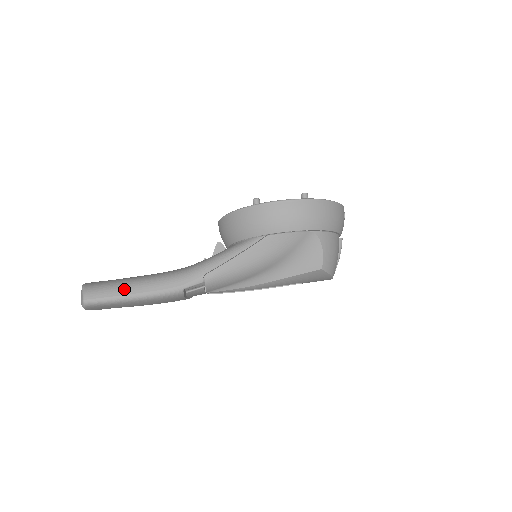
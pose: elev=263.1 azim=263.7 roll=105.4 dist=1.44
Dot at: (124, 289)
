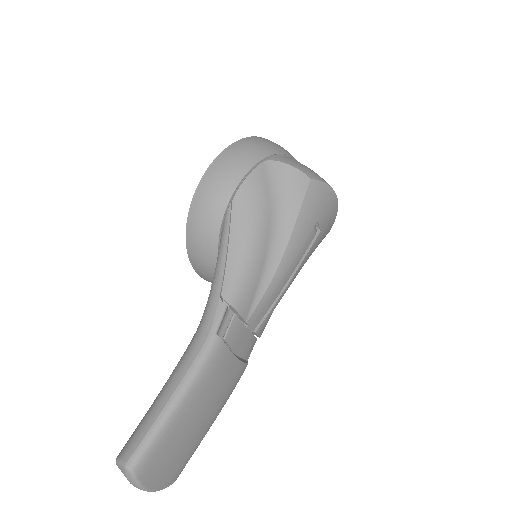
Dot at: (158, 404)
